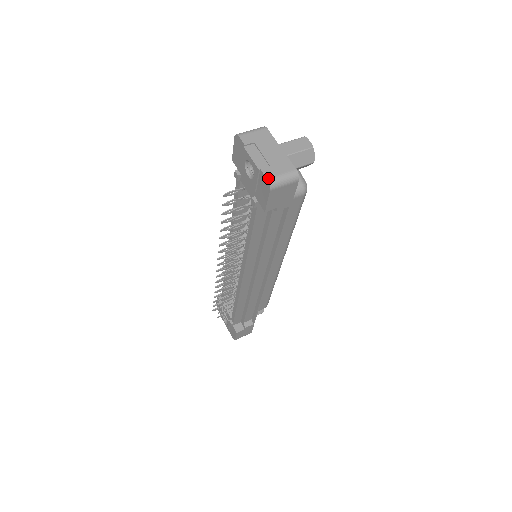
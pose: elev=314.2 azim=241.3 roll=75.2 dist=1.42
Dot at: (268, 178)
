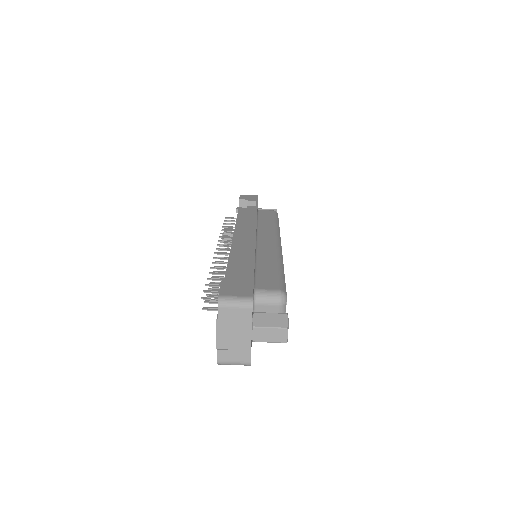
Dot at: (219, 361)
